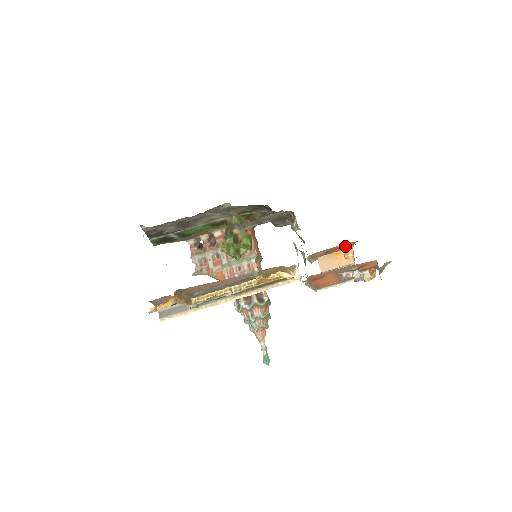
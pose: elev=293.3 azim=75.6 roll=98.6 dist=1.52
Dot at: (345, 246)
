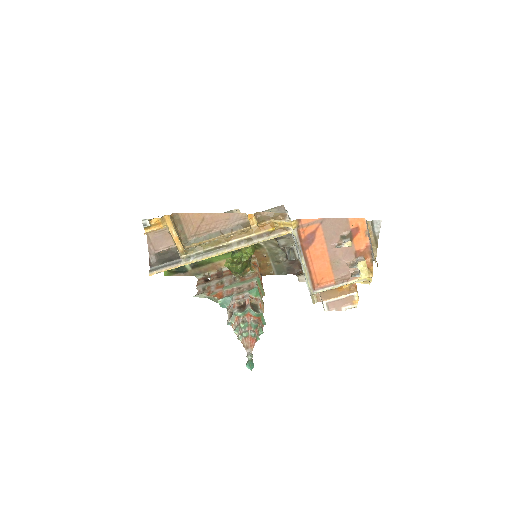
Dot at: occluded
